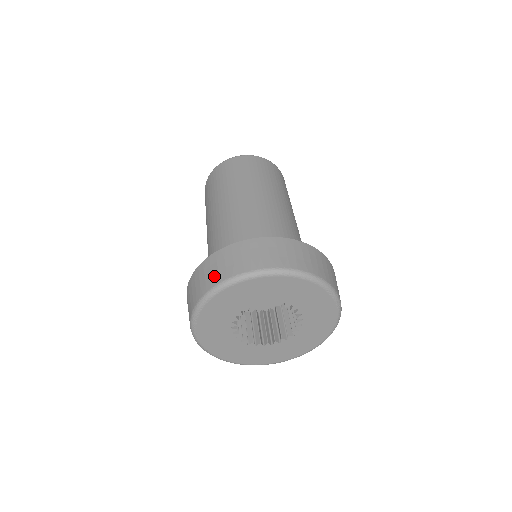
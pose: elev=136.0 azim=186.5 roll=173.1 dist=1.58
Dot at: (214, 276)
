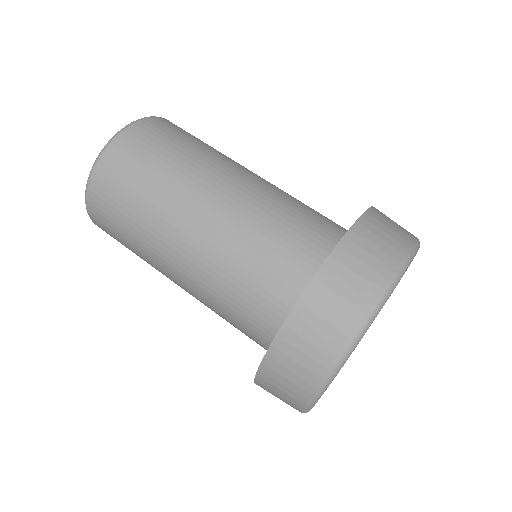
Dot at: (324, 346)
